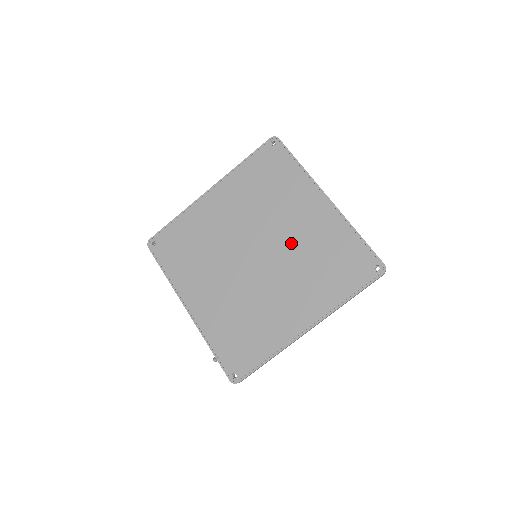
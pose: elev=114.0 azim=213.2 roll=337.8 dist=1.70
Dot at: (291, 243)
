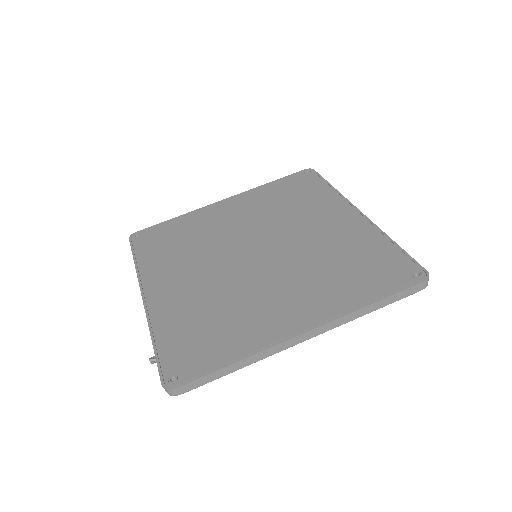
Dot at: (305, 245)
